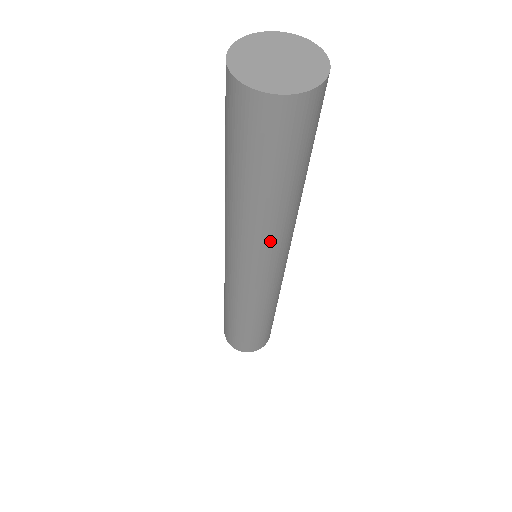
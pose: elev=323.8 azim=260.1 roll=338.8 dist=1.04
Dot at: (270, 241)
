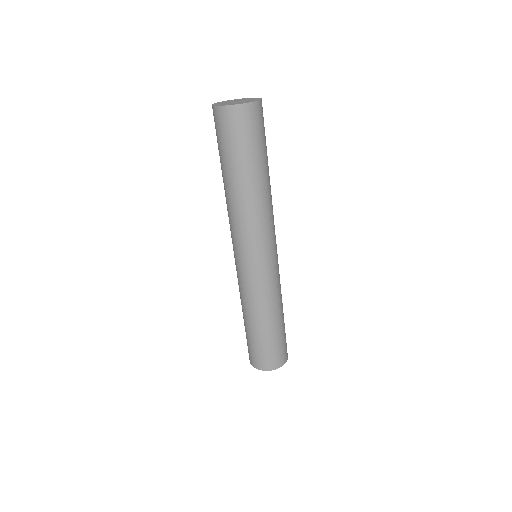
Dot at: (262, 216)
